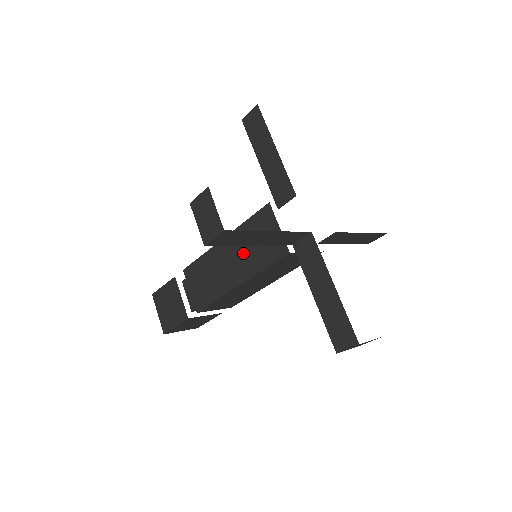
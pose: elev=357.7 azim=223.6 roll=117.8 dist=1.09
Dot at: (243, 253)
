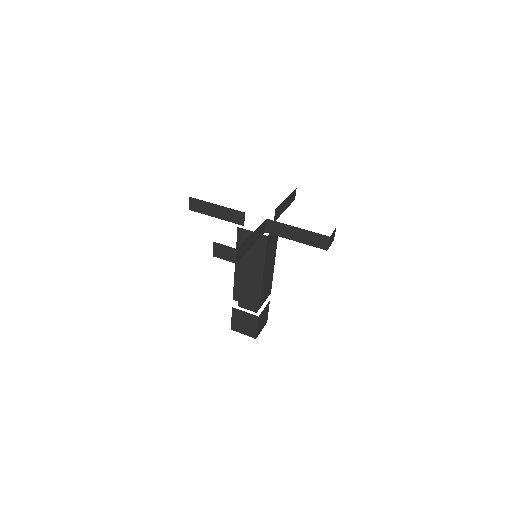
Dot at: (250, 259)
